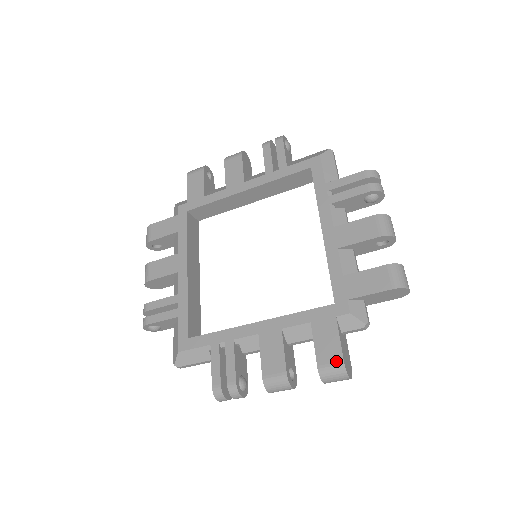
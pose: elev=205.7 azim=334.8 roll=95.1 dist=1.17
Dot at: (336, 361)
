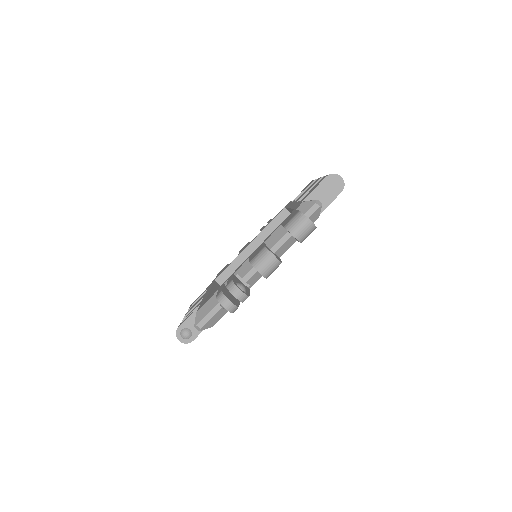
Dot at: (295, 215)
